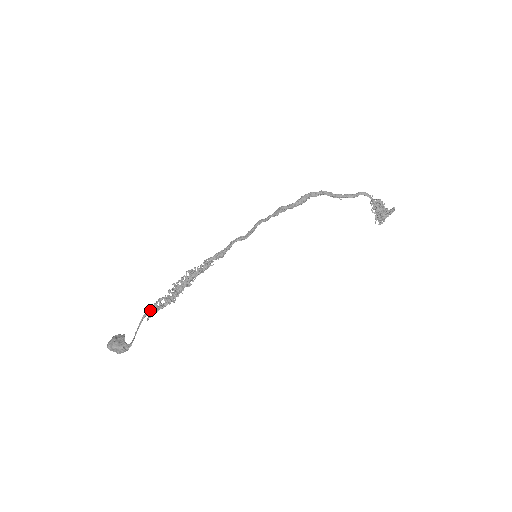
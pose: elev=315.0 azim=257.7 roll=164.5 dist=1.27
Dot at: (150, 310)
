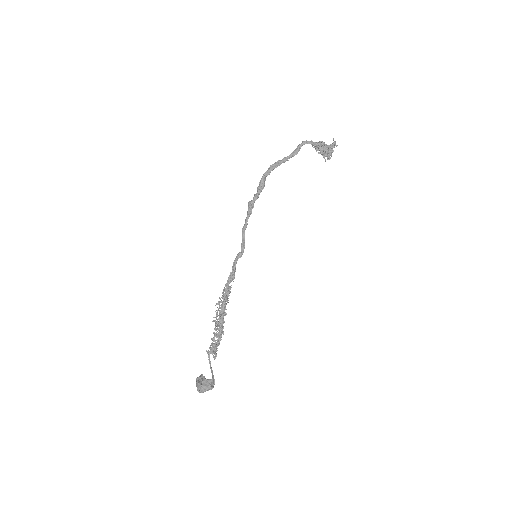
Dot at: (210, 350)
